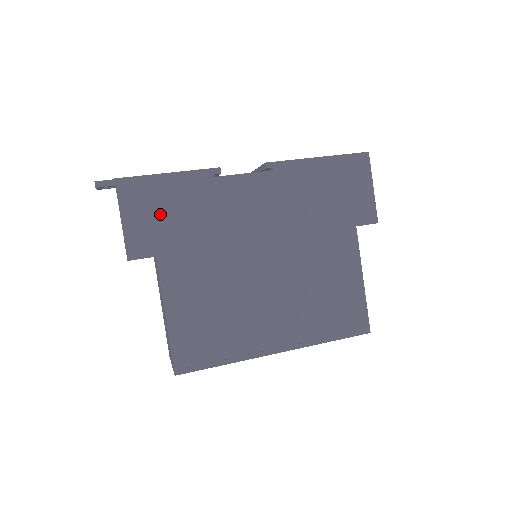
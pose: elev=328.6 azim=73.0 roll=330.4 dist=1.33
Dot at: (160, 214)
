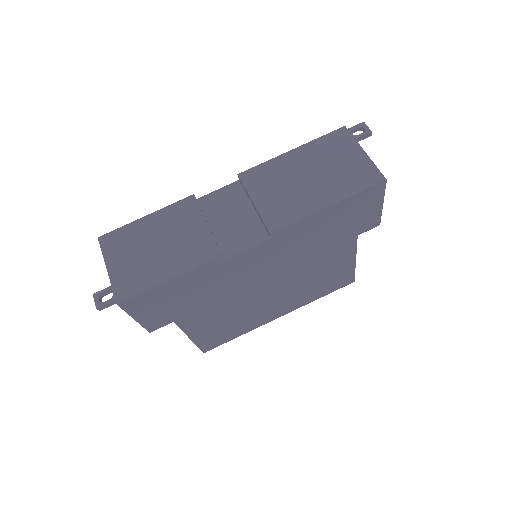
Dot at: (169, 303)
